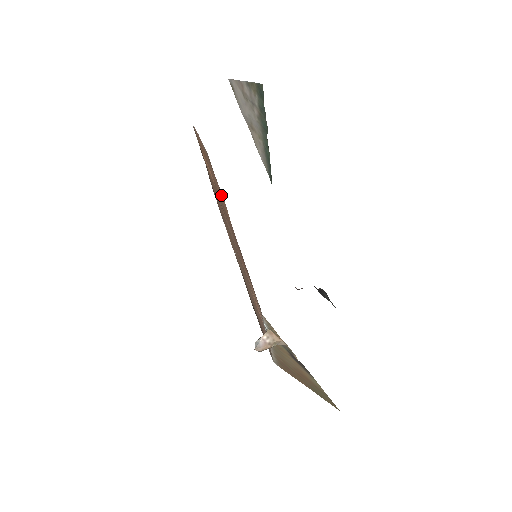
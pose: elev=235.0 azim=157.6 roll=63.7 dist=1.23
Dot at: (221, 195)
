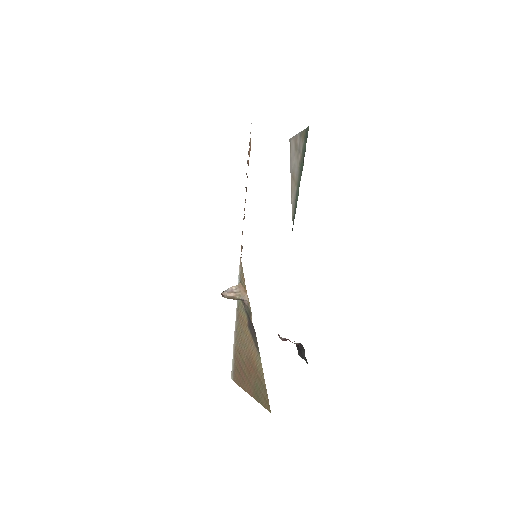
Dot at: occluded
